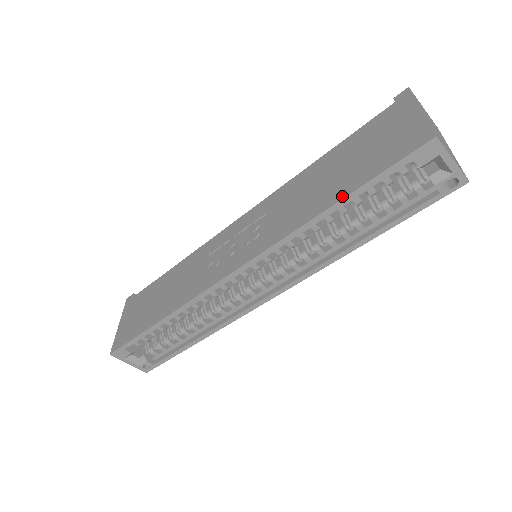
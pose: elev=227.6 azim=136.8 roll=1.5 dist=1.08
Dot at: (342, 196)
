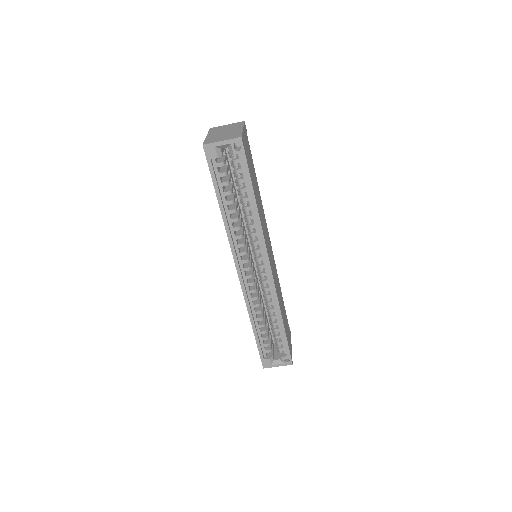
Dot at: occluded
